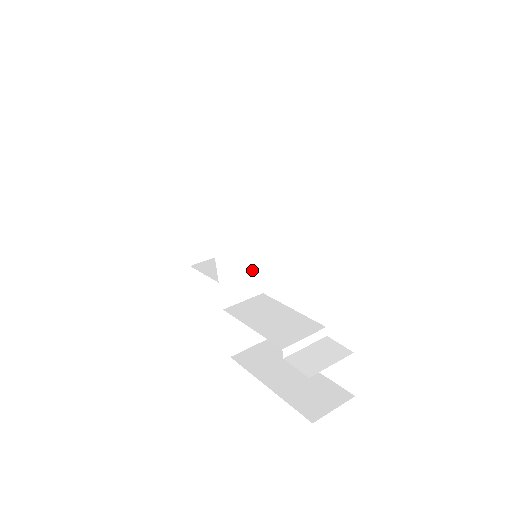
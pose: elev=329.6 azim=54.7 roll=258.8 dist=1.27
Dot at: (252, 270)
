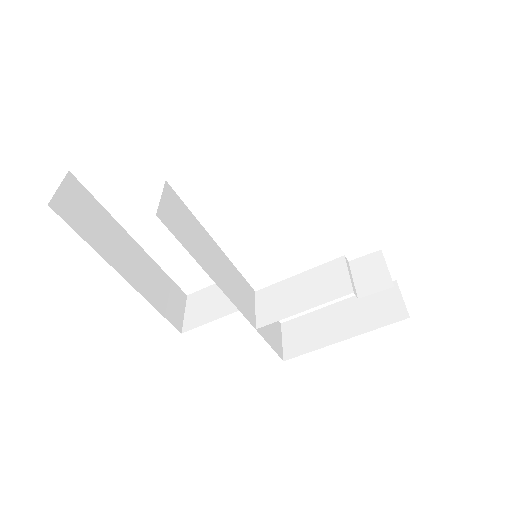
Dot at: (240, 280)
